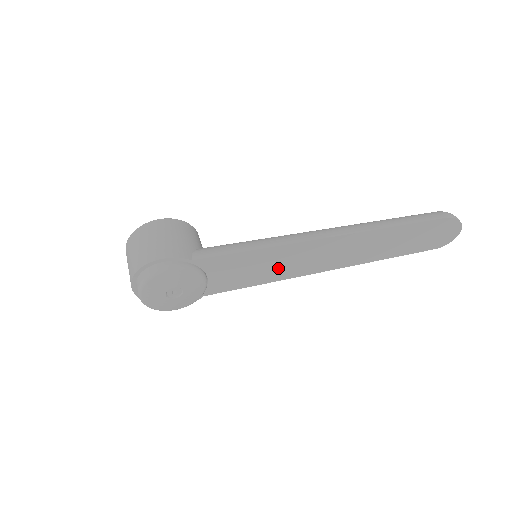
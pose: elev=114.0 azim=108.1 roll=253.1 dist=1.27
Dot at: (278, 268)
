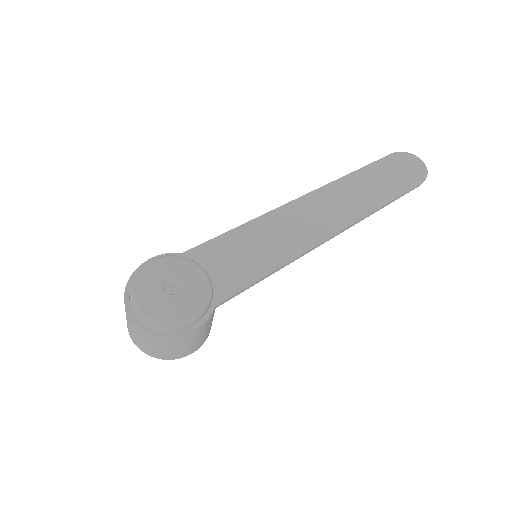
Dot at: (279, 243)
